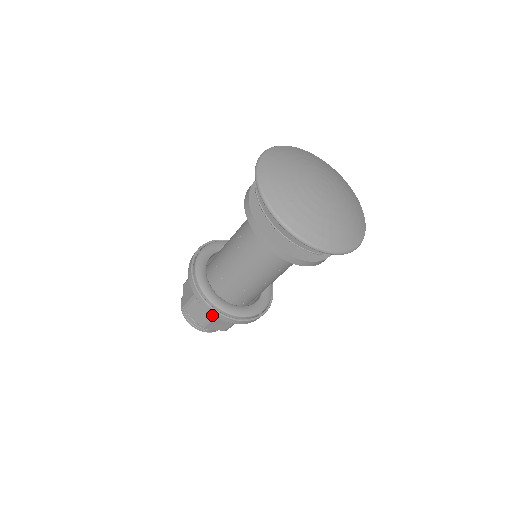
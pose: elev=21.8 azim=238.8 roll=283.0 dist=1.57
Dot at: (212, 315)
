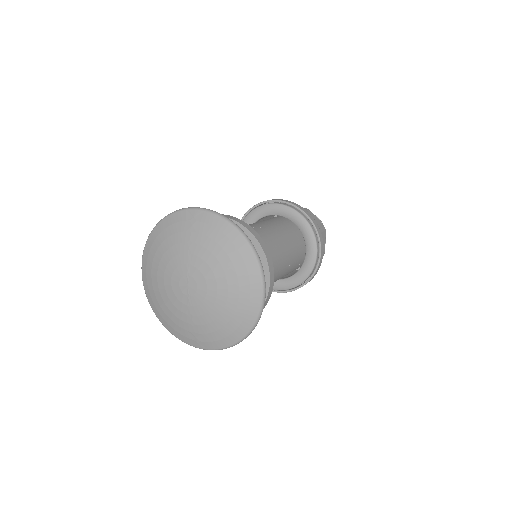
Dot at: occluded
